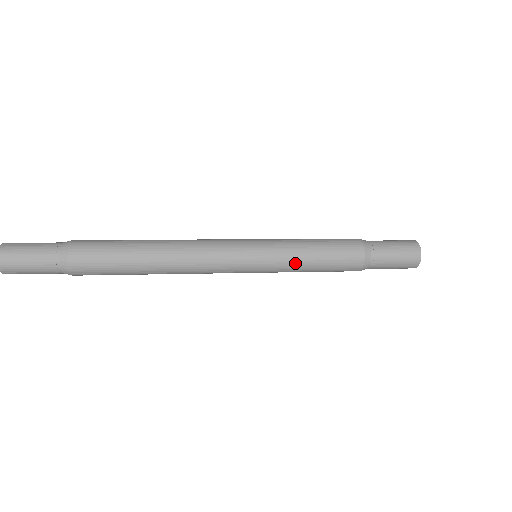
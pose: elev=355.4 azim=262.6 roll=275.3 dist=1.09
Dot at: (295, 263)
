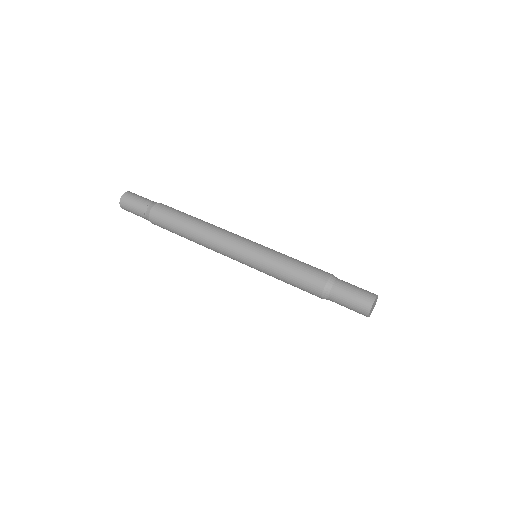
Dot at: (273, 275)
